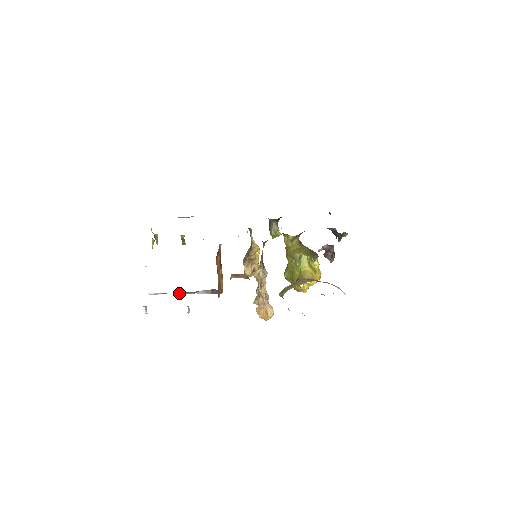
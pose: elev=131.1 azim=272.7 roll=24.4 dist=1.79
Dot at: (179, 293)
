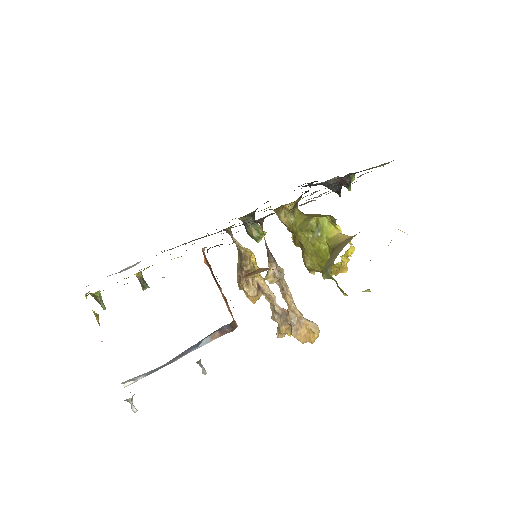
Dot at: (172, 360)
